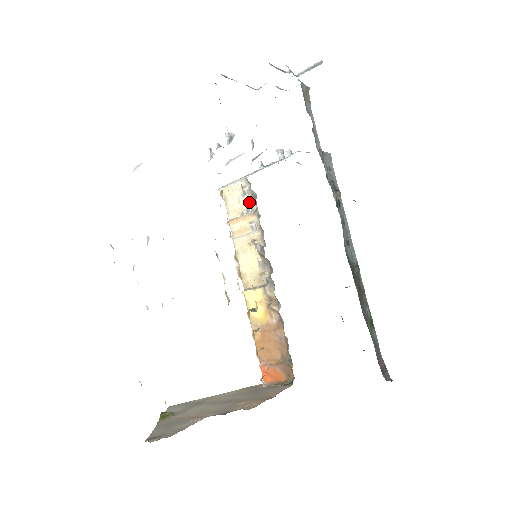
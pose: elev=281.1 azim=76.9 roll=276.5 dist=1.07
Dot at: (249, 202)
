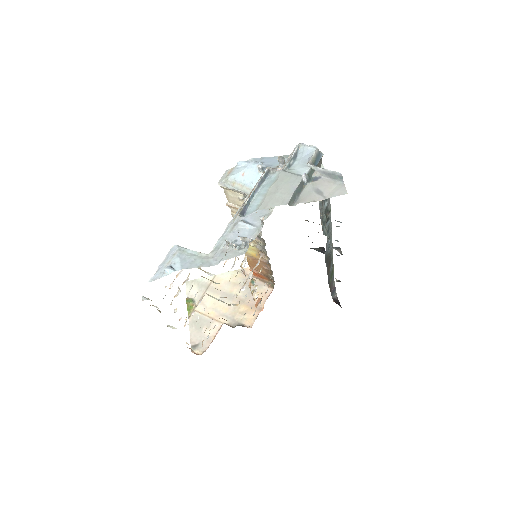
Dot at: occluded
